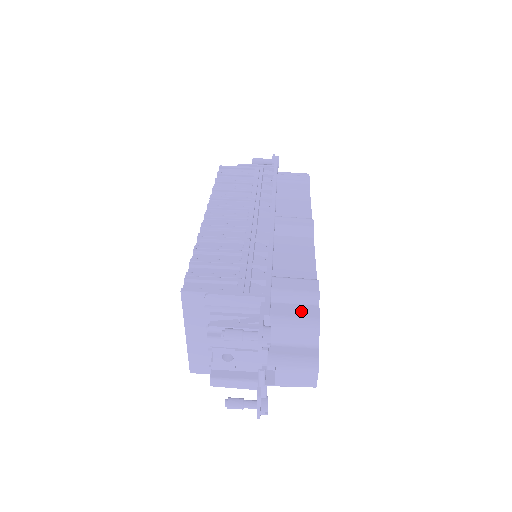
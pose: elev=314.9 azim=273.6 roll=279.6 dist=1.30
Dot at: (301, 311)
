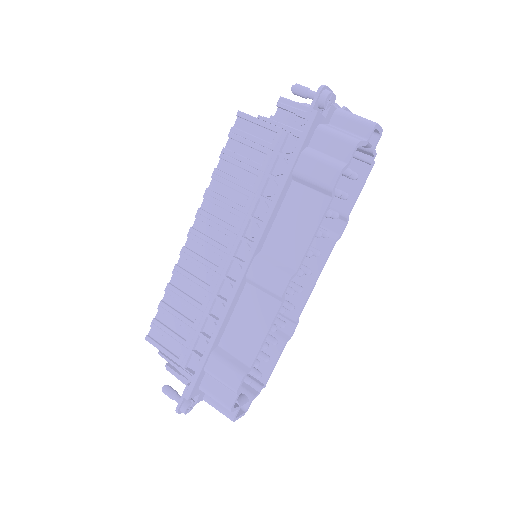
Dot at: (222, 394)
